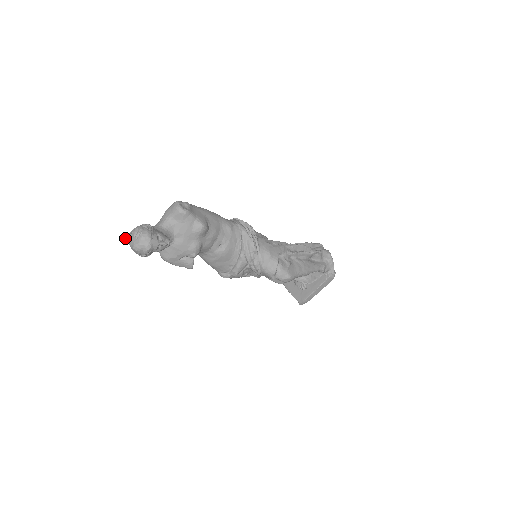
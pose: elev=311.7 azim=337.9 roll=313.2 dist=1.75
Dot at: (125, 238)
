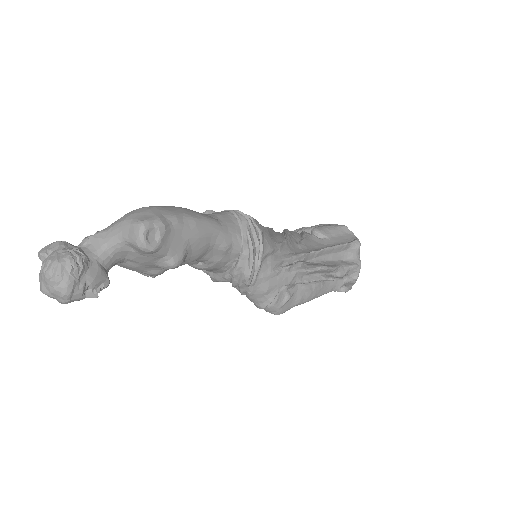
Dot at: (38, 253)
